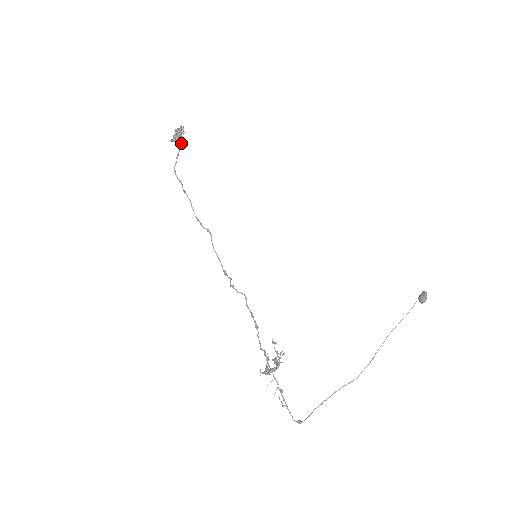
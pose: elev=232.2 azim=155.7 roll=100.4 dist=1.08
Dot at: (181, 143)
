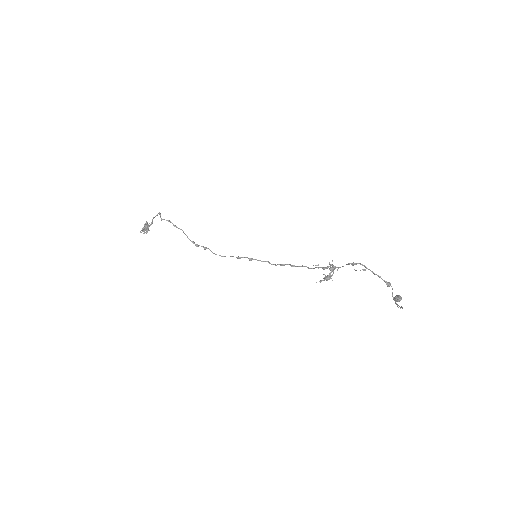
Dot at: (157, 214)
